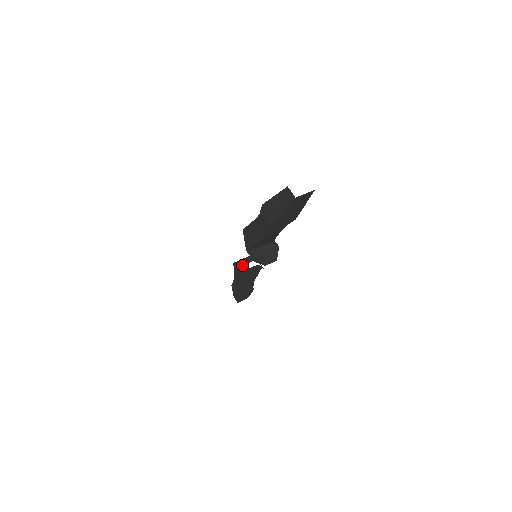
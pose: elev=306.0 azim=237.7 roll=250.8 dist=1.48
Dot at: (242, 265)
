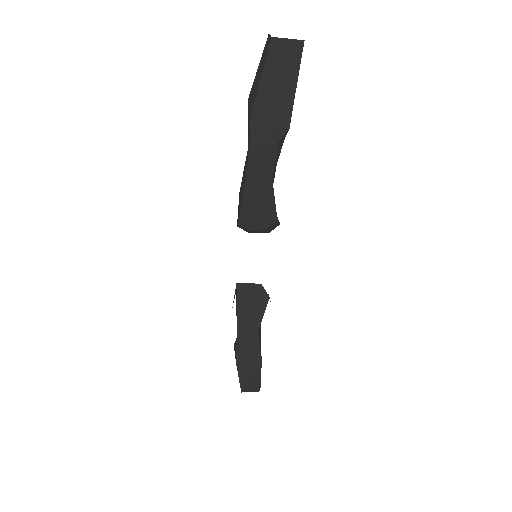
Dot at: occluded
